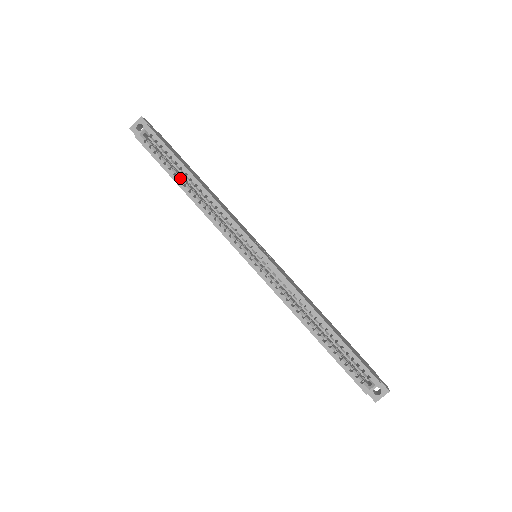
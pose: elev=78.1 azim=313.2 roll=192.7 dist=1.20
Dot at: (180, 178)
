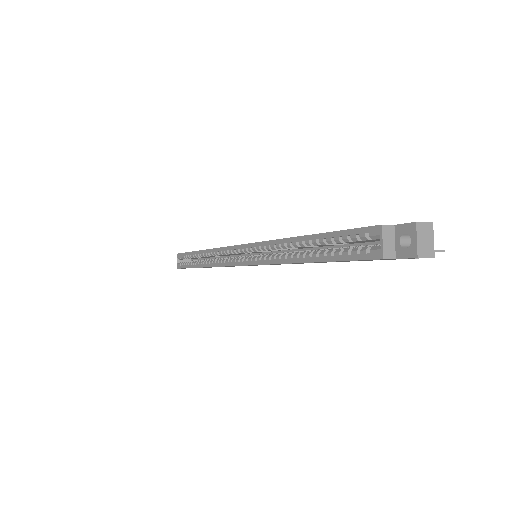
Dot at: (197, 262)
